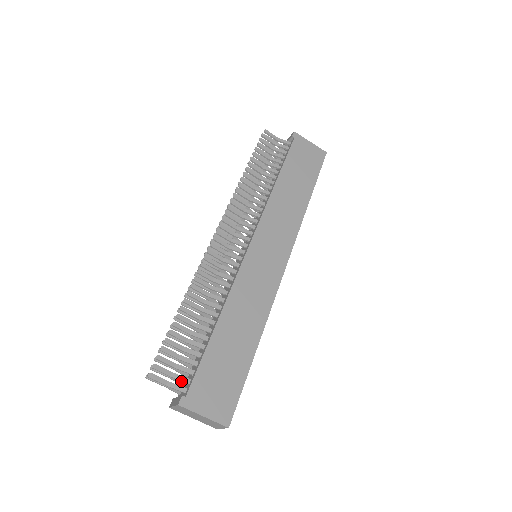
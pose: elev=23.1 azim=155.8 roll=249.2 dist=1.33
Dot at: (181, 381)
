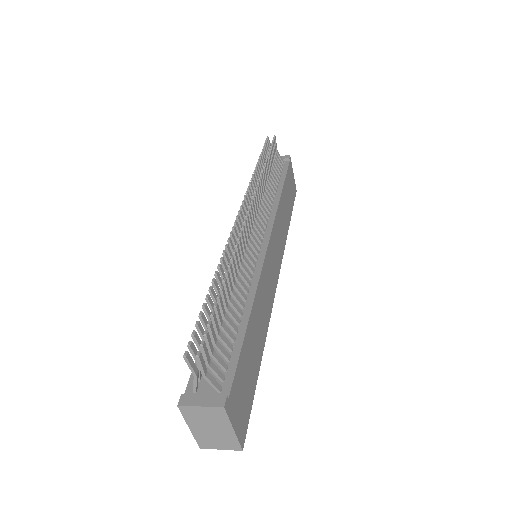
Dot at: (215, 375)
